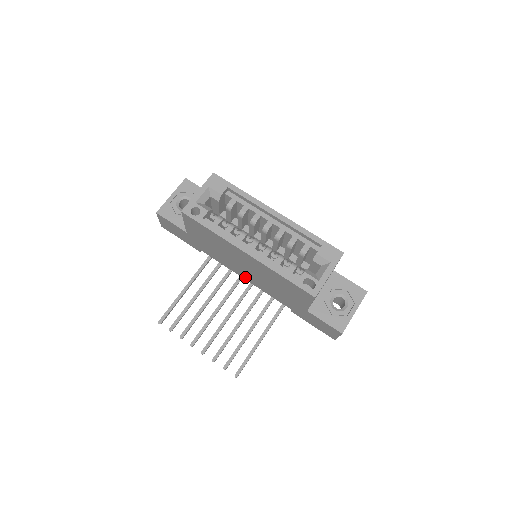
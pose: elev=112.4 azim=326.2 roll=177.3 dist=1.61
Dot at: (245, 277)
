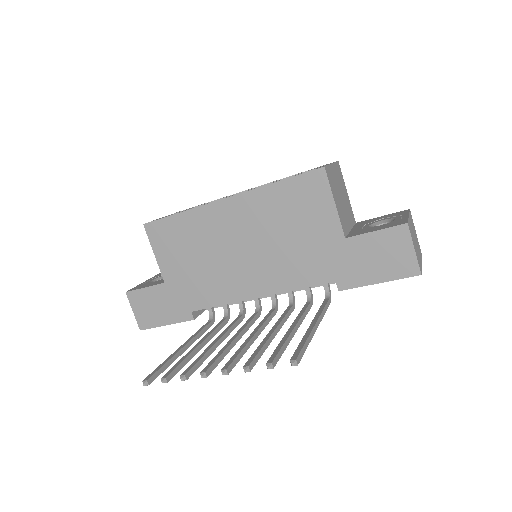
Dot at: (255, 289)
